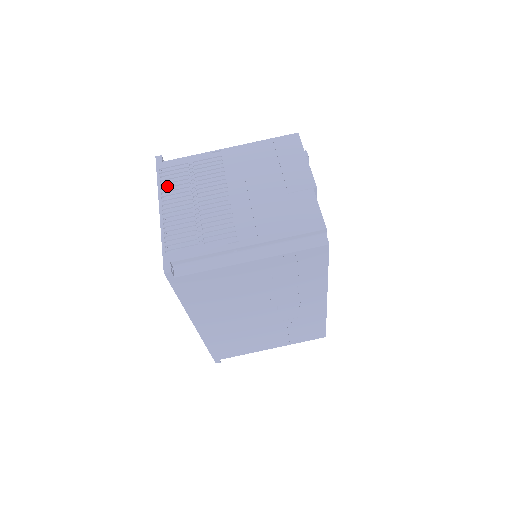
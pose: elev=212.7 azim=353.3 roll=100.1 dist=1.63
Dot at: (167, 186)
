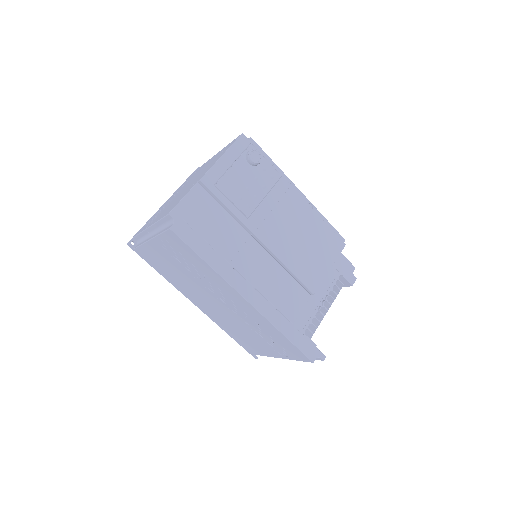
Dot at: occluded
